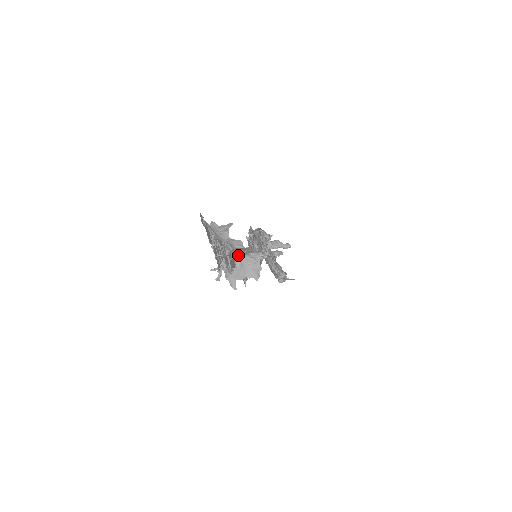
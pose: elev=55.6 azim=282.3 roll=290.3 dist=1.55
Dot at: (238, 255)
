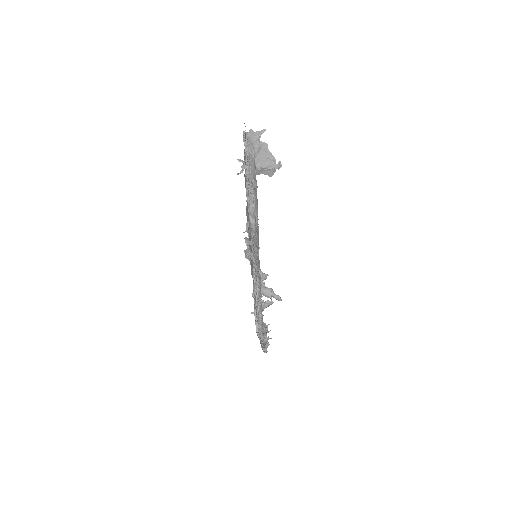
Dot at: (259, 166)
